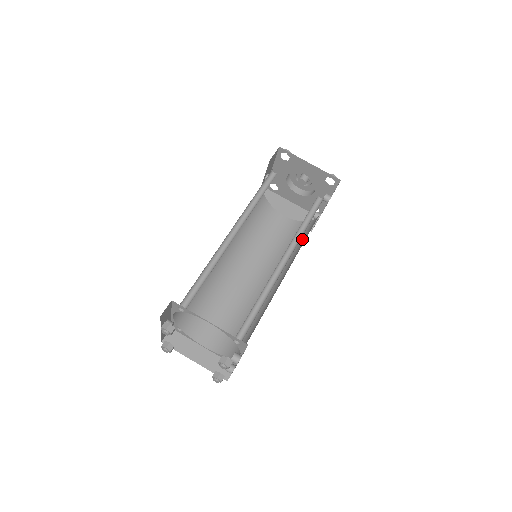
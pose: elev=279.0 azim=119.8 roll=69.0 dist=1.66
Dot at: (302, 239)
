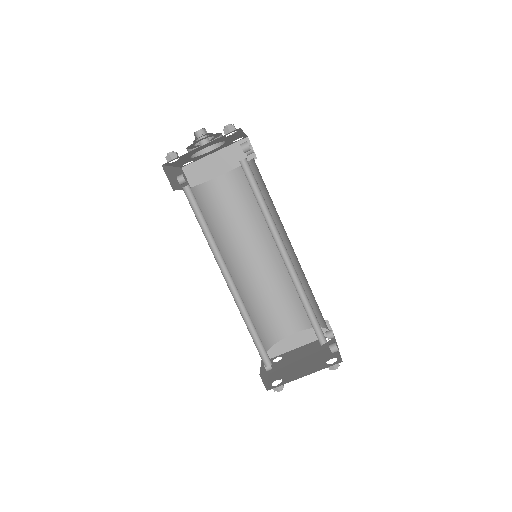
Dot at: (264, 190)
